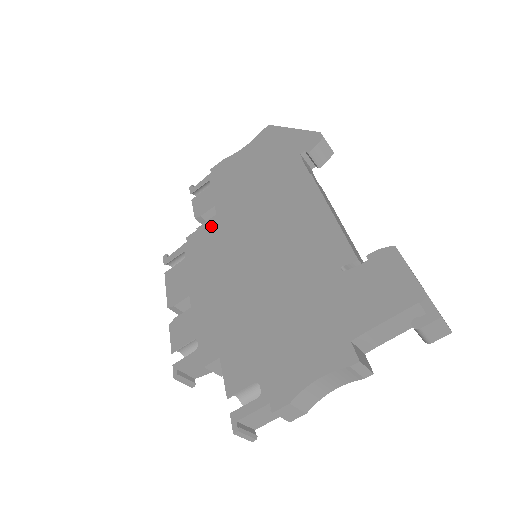
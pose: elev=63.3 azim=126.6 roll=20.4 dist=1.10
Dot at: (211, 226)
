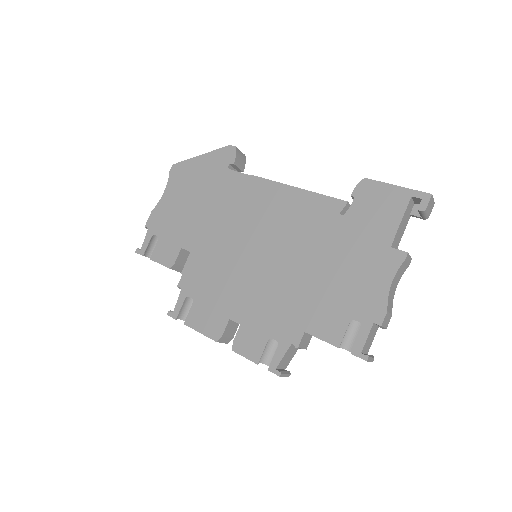
Dot at: (195, 263)
